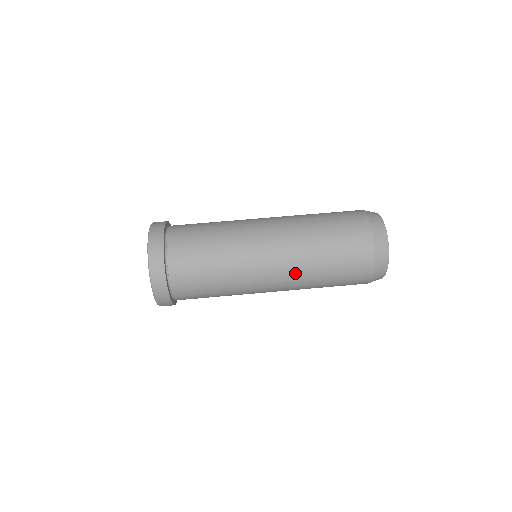
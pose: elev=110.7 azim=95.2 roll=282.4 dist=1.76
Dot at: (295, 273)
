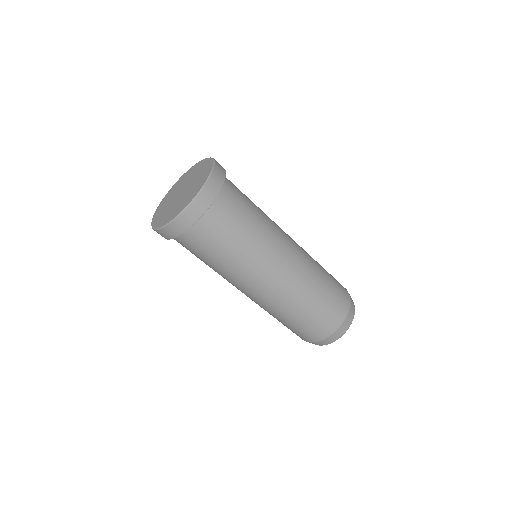
Dot at: (277, 301)
